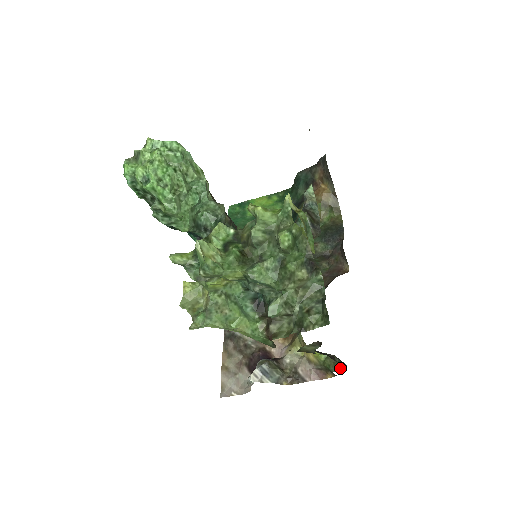
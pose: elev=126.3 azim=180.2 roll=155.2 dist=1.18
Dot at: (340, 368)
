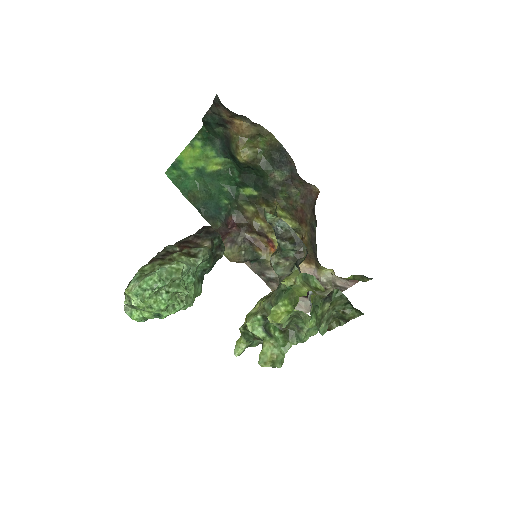
Dot at: occluded
